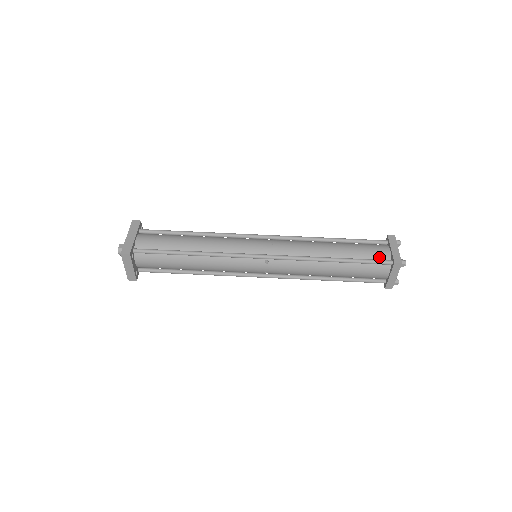
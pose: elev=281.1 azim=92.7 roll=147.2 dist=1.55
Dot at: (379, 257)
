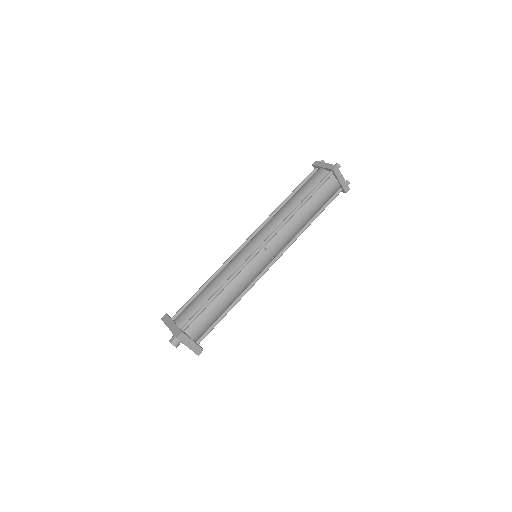
Dot at: (322, 178)
